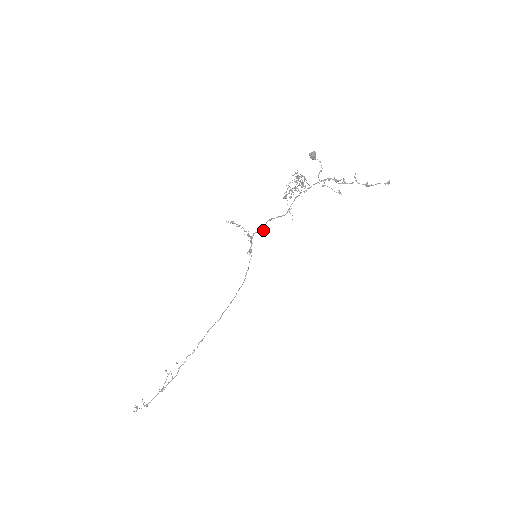
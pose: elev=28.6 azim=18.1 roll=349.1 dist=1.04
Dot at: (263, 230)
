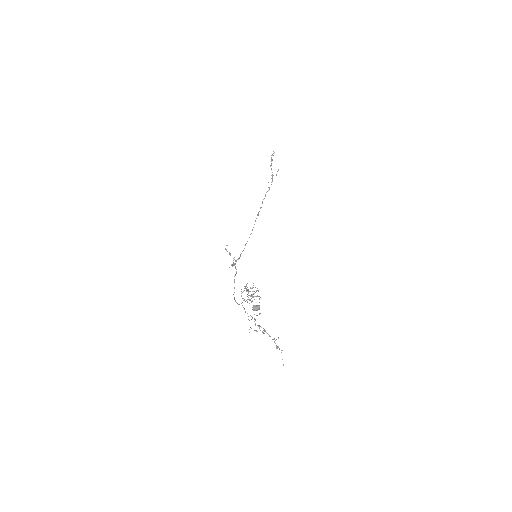
Dot at: (236, 273)
